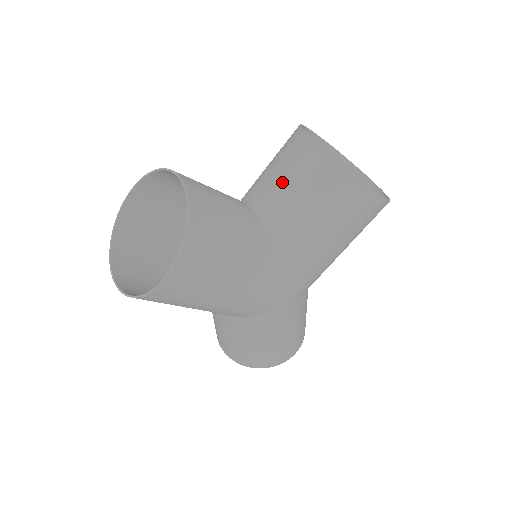
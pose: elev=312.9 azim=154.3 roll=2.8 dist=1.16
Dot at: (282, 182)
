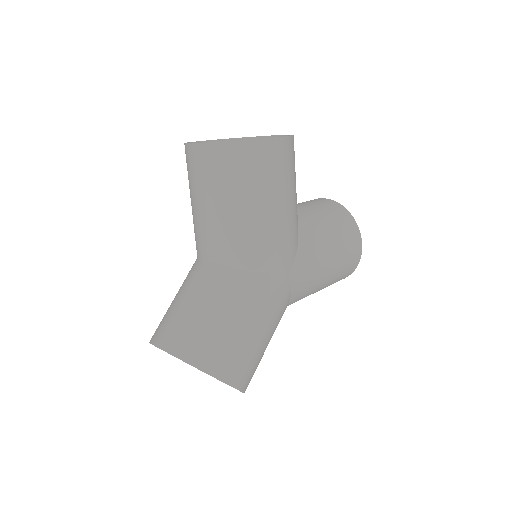
Dot at: (306, 204)
